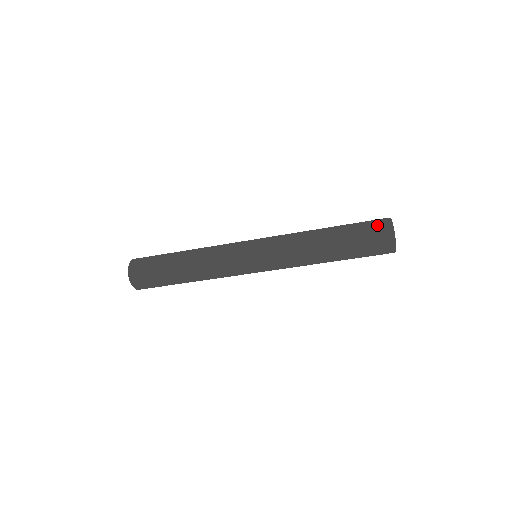
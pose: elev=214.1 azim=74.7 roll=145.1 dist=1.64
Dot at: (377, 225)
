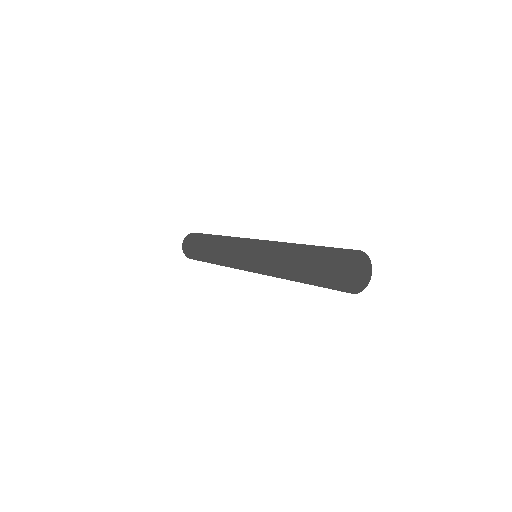
Dot at: (330, 265)
